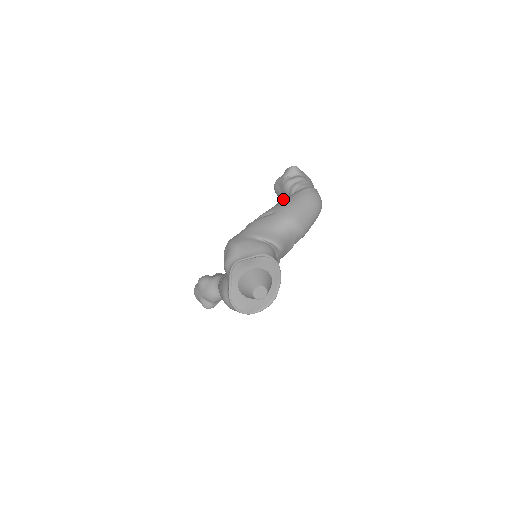
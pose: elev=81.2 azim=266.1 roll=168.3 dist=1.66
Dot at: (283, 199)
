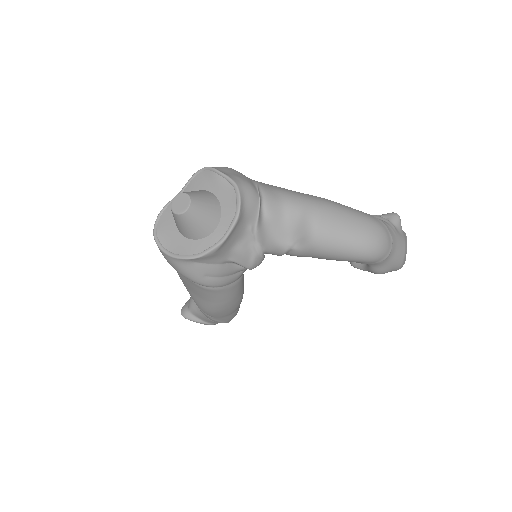
Dot at: occluded
